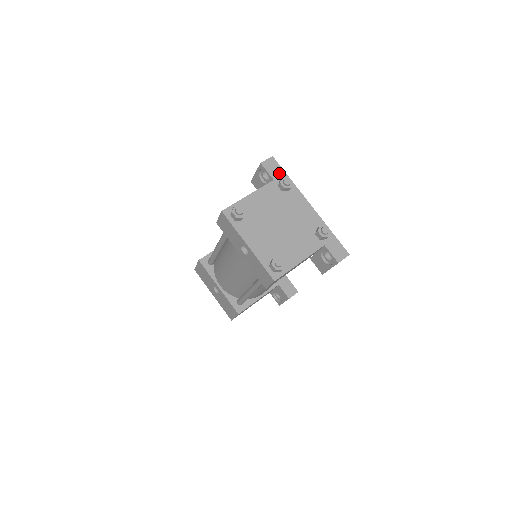
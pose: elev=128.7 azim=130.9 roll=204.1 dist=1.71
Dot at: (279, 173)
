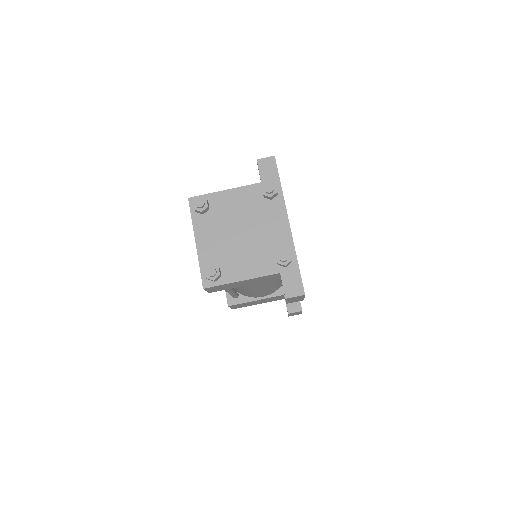
Dot at: (272, 176)
